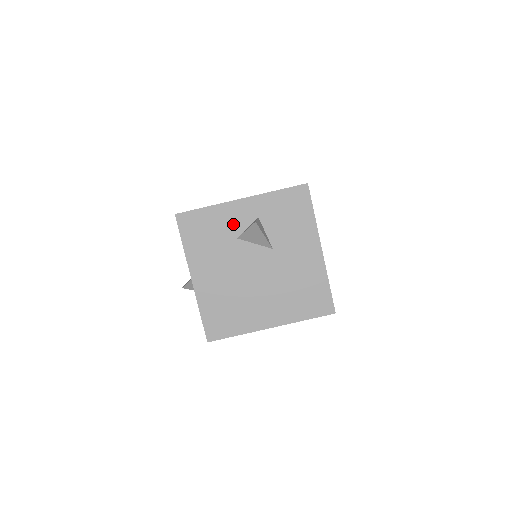
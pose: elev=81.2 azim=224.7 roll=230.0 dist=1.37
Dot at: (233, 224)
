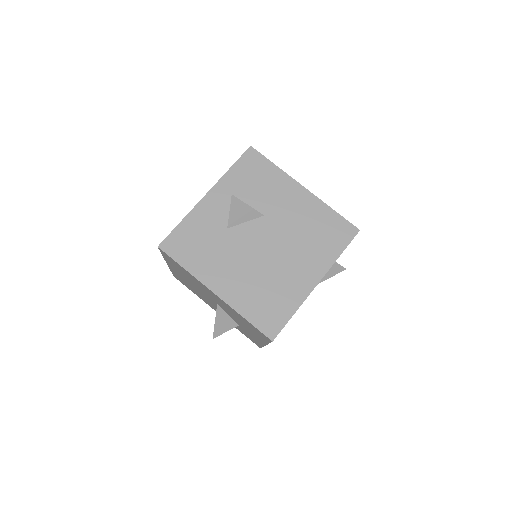
Dot at: (215, 219)
